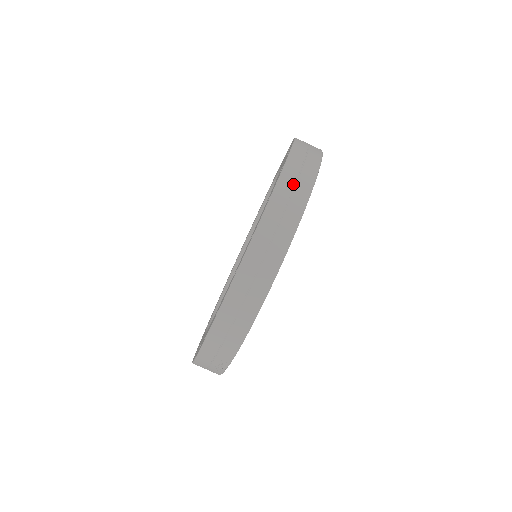
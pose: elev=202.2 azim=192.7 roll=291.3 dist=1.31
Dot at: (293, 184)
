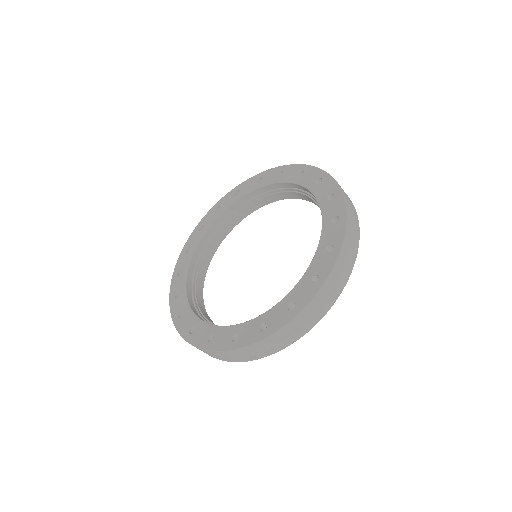
Dot at: (352, 213)
